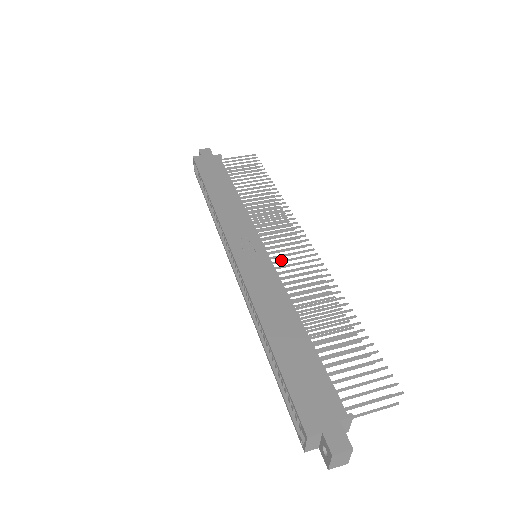
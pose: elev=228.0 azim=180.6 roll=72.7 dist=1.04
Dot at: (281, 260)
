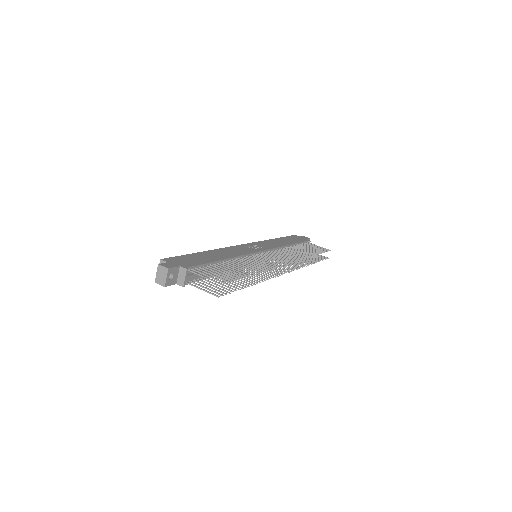
Dot at: (261, 256)
